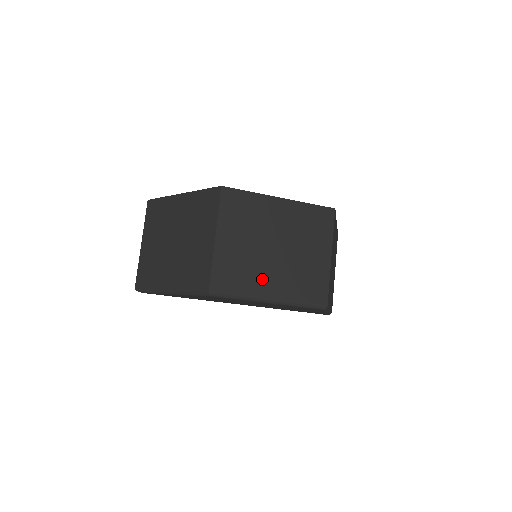
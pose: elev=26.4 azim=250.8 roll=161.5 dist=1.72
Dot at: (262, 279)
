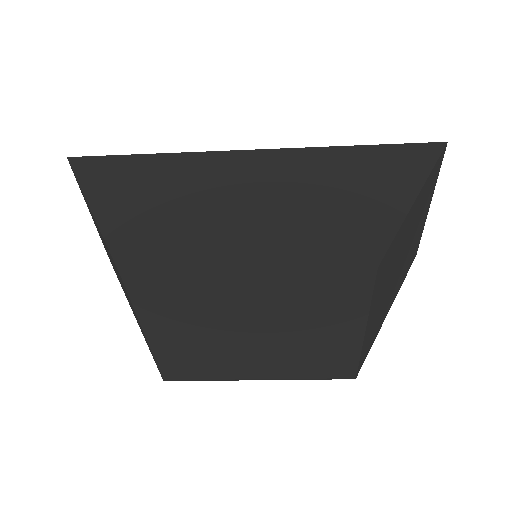
Dot at: (239, 365)
